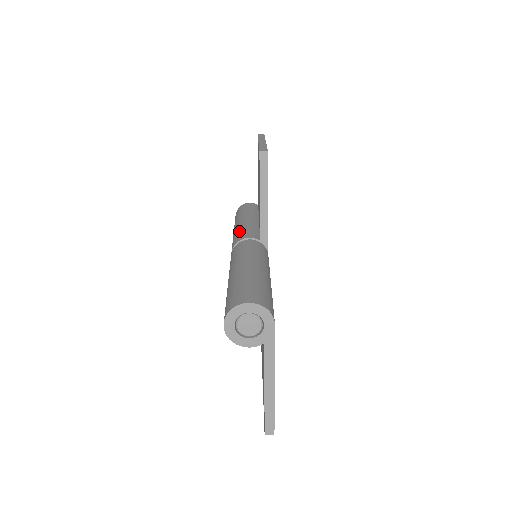
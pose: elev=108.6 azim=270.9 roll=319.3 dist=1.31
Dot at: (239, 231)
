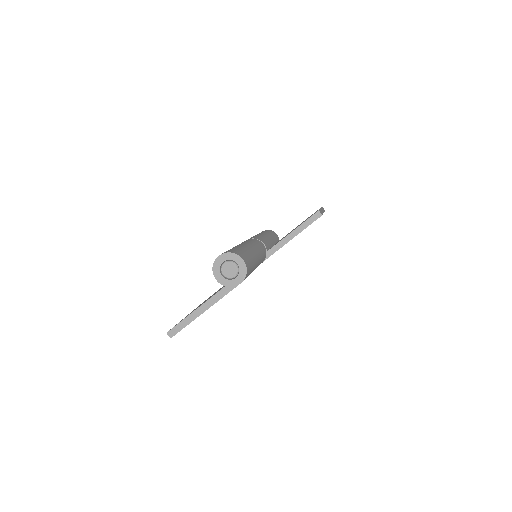
Dot at: (261, 236)
